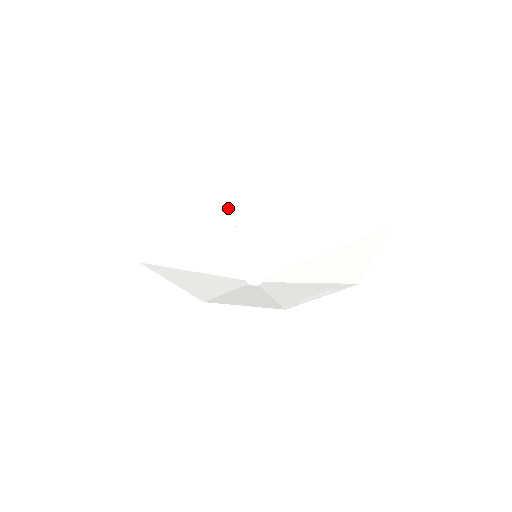
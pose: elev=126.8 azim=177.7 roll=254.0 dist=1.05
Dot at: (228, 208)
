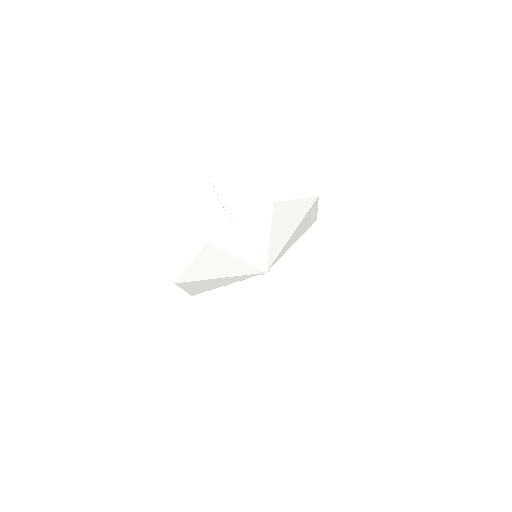
Dot at: (214, 279)
